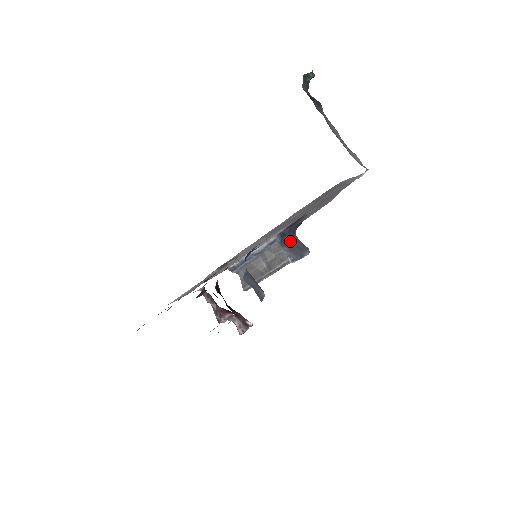
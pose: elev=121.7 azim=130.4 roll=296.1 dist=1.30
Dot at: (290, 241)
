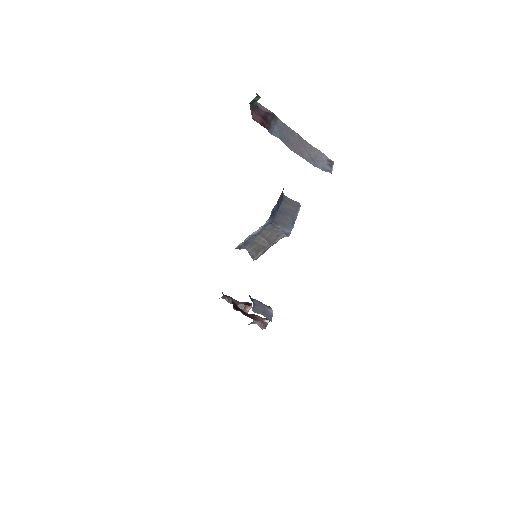
Dot at: (281, 211)
